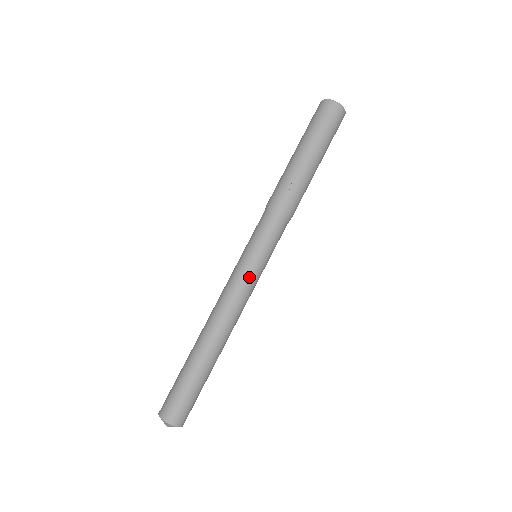
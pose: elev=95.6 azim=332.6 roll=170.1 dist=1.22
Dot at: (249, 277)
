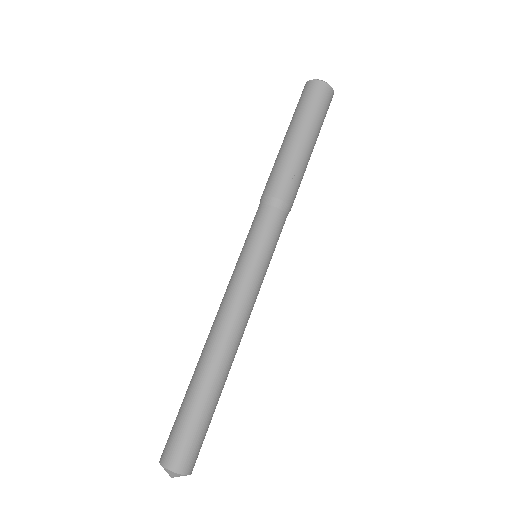
Dot at: (258, 282)
